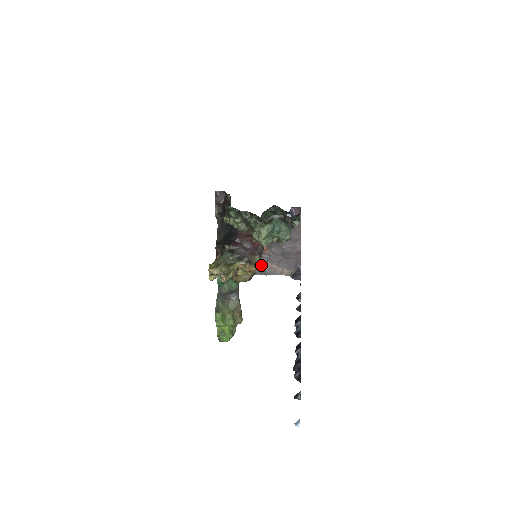
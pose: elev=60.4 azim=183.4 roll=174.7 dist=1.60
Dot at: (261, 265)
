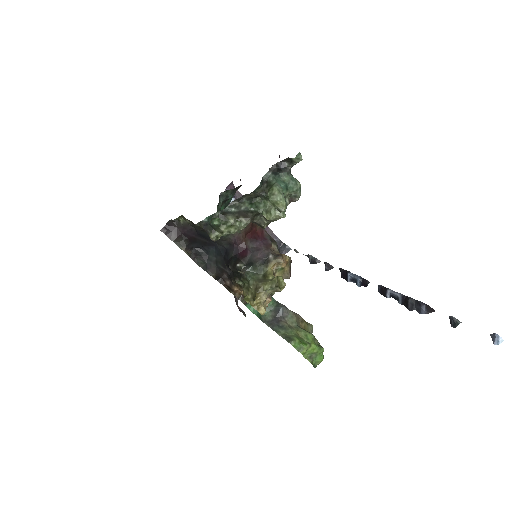
Dot at: occluded
